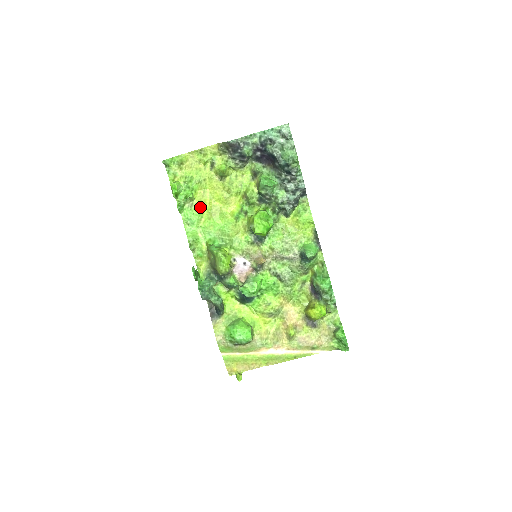
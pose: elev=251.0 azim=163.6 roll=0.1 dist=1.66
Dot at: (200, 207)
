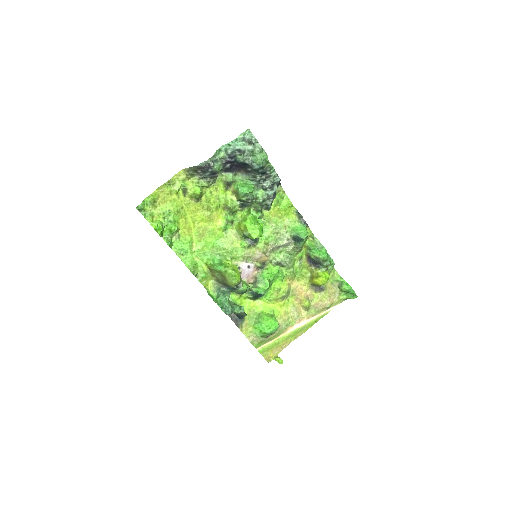
Dot at: (187, 234)
